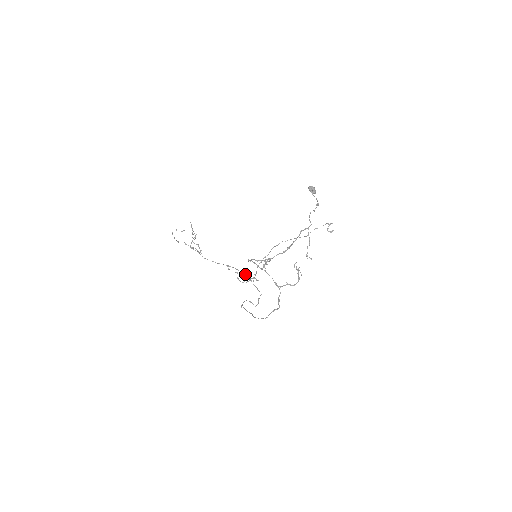
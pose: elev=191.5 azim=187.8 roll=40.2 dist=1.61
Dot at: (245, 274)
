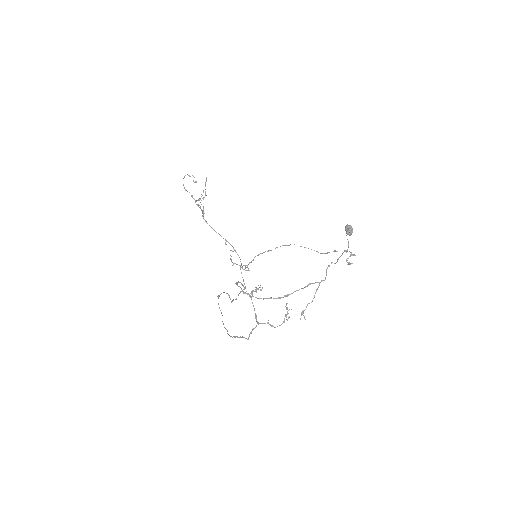
Dot at: occluded
